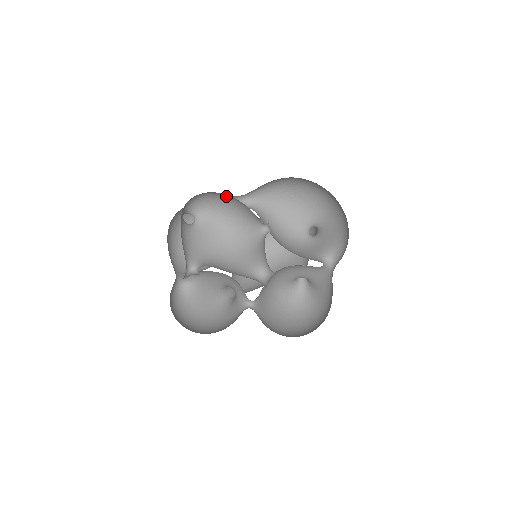
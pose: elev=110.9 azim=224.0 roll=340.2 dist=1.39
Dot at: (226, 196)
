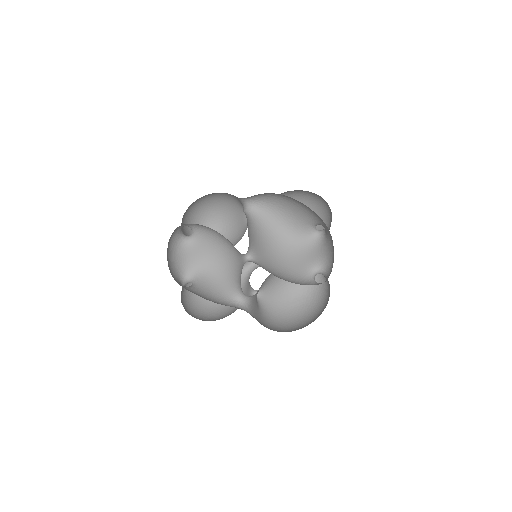
Dot at: occluded
